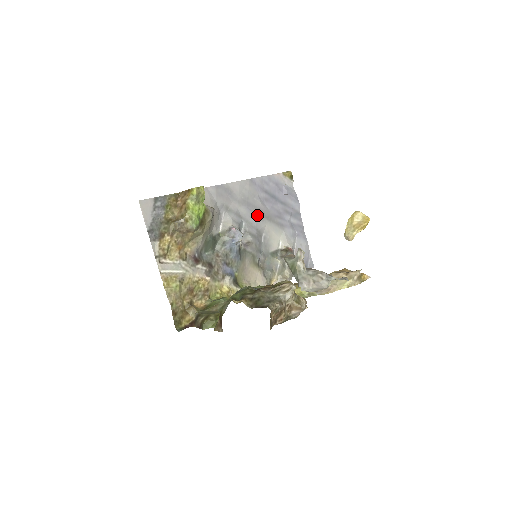
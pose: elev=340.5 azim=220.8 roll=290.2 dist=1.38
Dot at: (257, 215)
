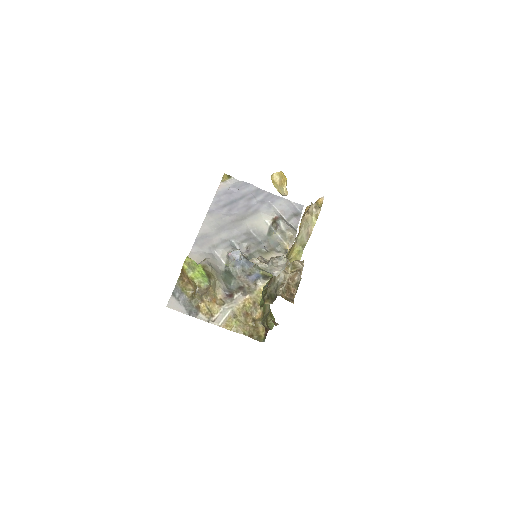
Dot at: (235, 226)
